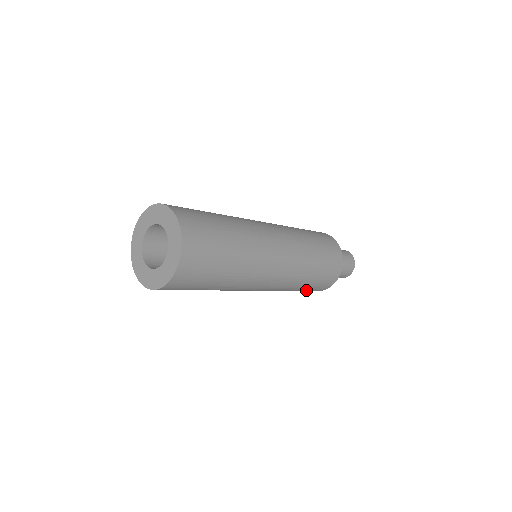
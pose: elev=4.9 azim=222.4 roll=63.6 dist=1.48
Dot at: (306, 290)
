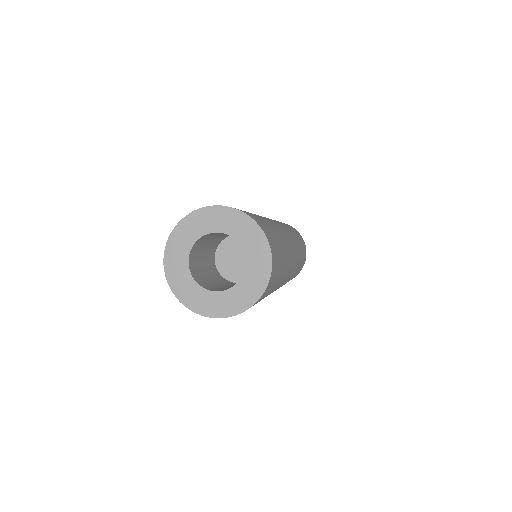
Dot at: occluded
